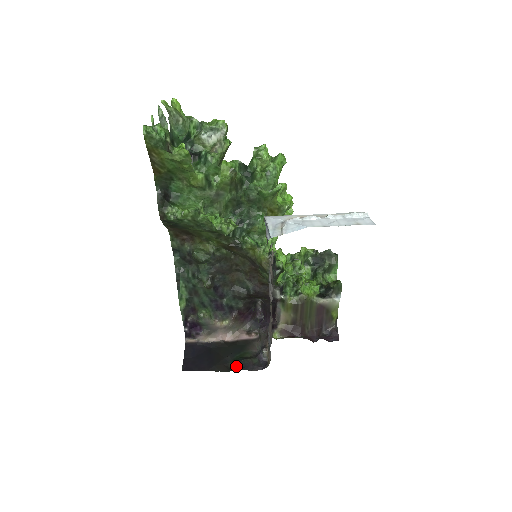
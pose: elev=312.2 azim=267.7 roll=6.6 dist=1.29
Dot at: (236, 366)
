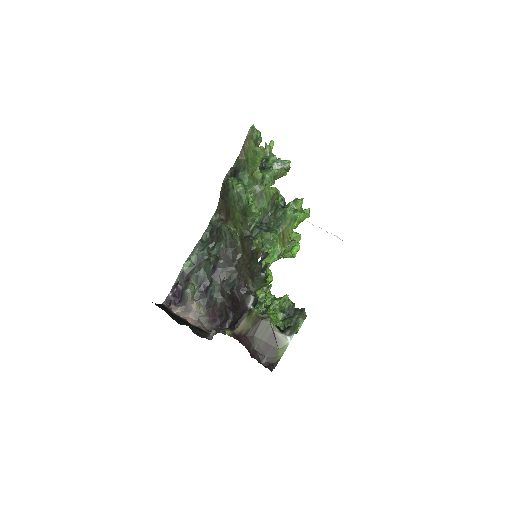
Dot at: (186, 325)
